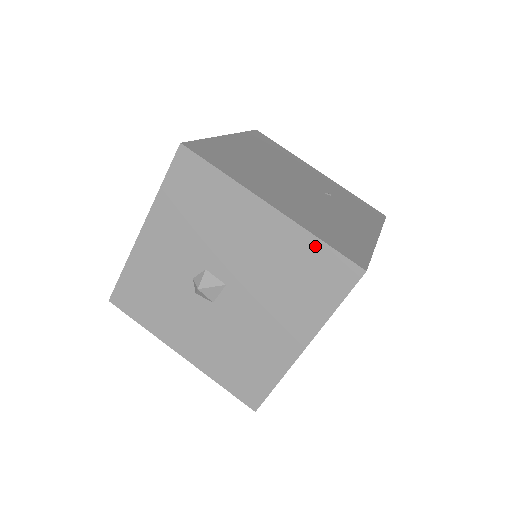
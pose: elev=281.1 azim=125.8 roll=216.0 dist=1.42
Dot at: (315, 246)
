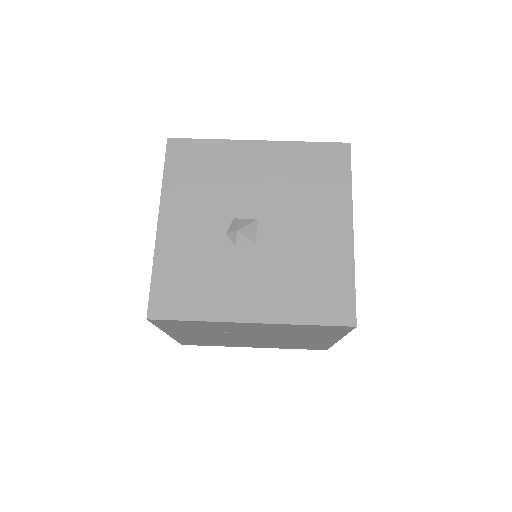
Dot at: (306, 148)
